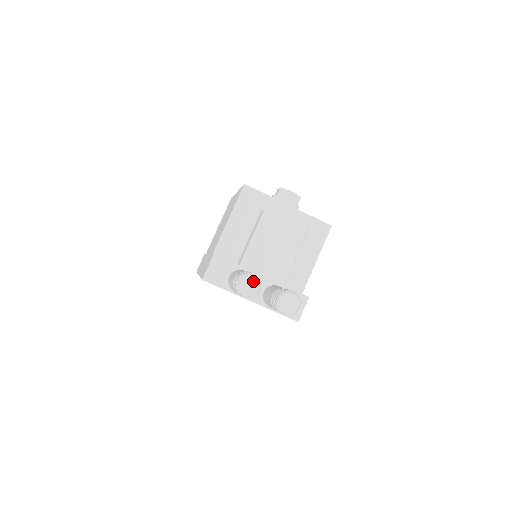
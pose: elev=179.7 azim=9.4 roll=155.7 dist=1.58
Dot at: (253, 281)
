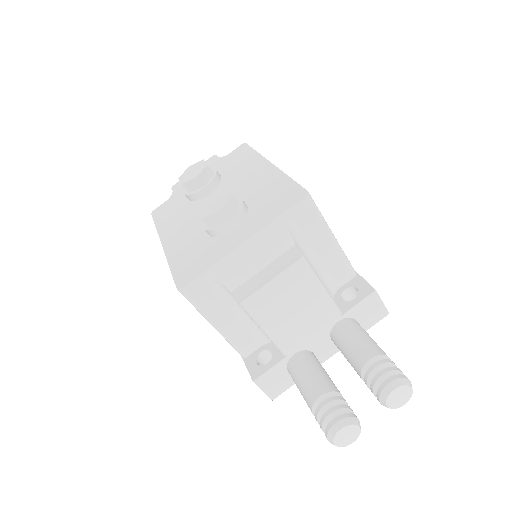
Dot at: (345, 431)
